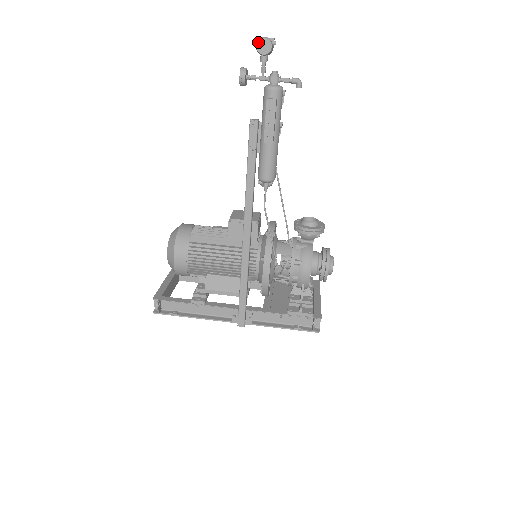
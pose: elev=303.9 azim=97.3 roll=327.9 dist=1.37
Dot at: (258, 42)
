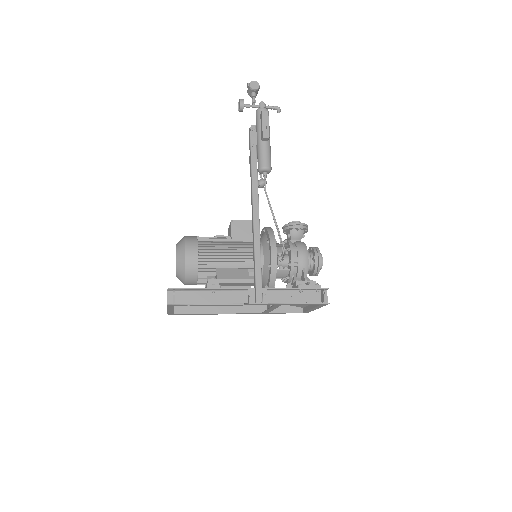
Dot at: (250, 83)
